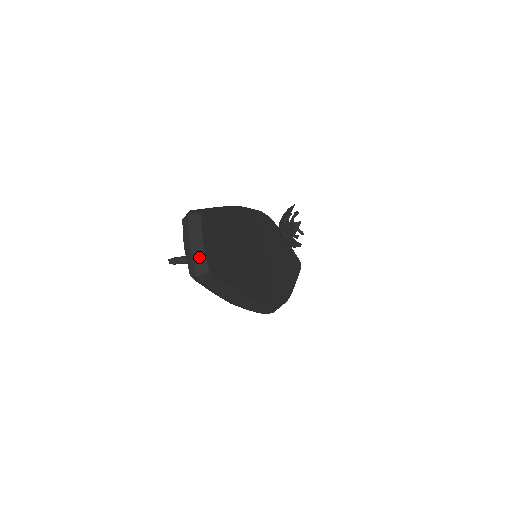
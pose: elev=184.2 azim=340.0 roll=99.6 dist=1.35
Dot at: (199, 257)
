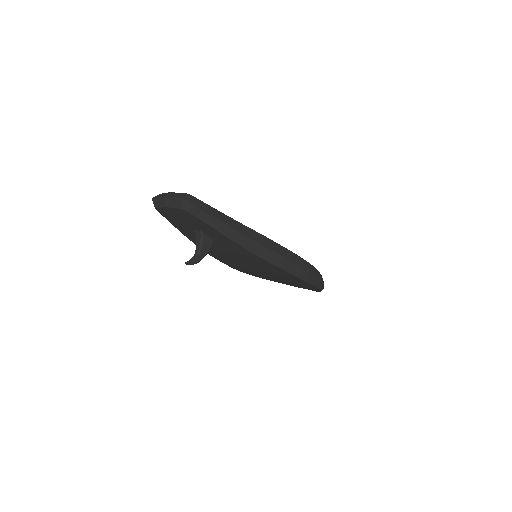
Dot at: (175, 195)
